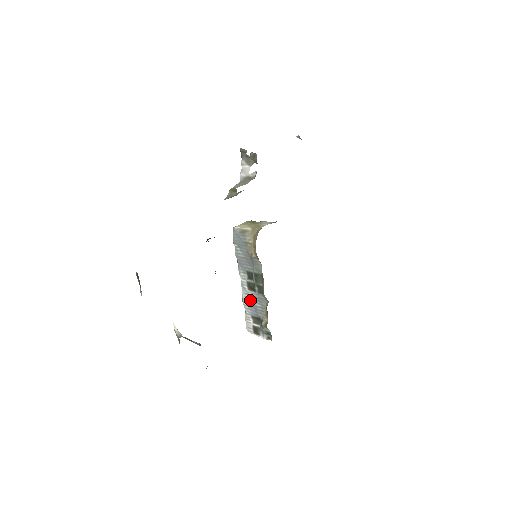
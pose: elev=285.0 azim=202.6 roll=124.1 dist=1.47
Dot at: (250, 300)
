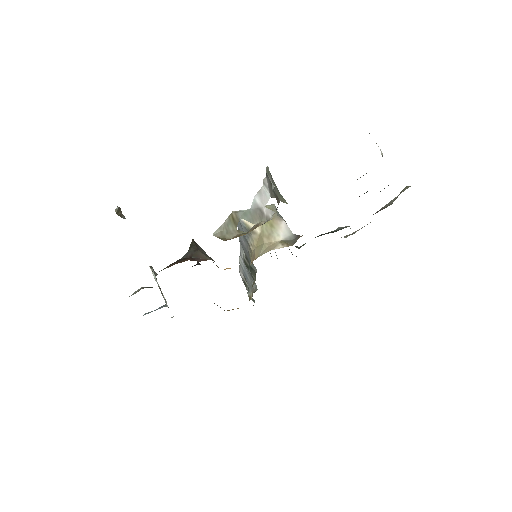
Dot at: (244, 267)
